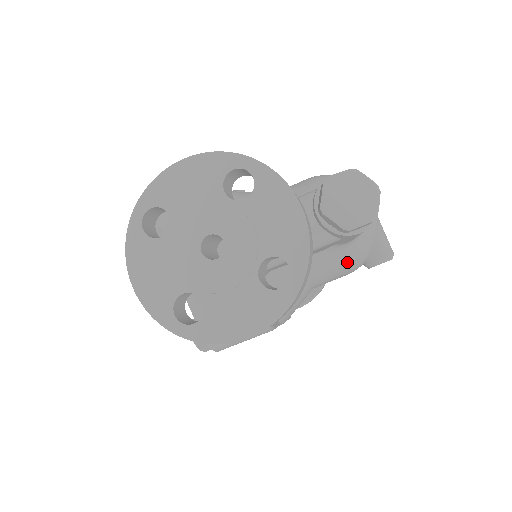
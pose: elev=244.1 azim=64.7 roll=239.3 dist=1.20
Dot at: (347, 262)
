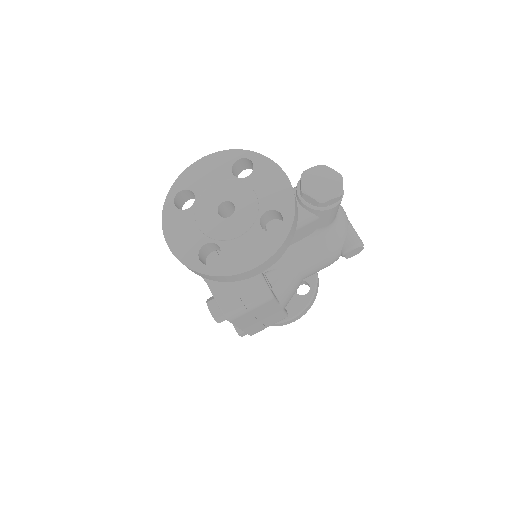
Dot at: (327, 247)
